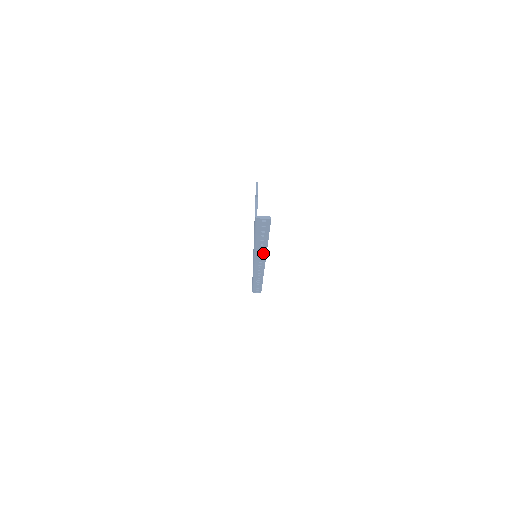
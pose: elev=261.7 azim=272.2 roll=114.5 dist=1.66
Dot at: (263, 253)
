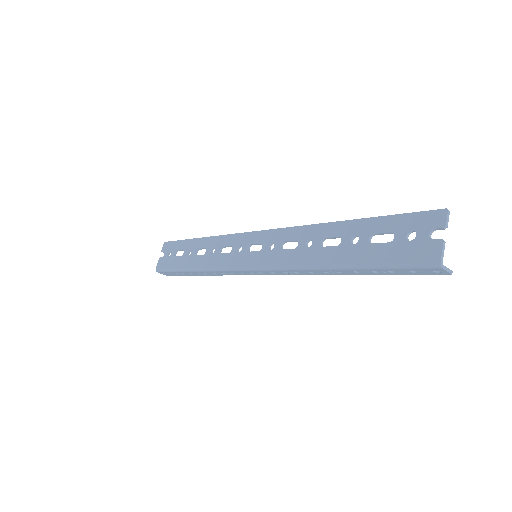
Dot at: (309, 273)
